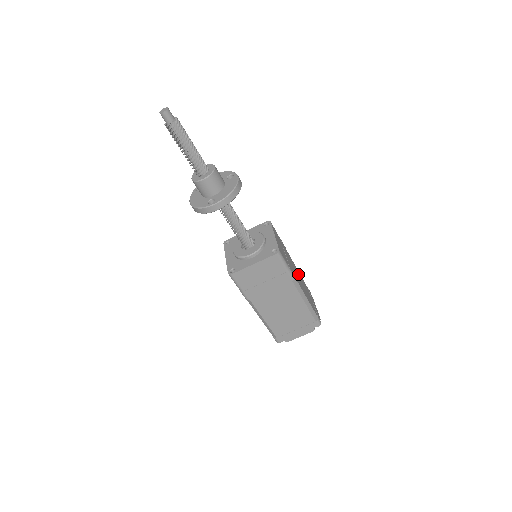
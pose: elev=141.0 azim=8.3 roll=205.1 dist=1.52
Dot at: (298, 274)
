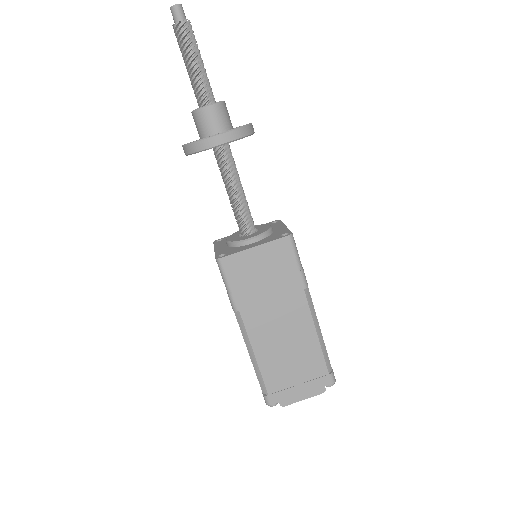
Dot at: occluded
